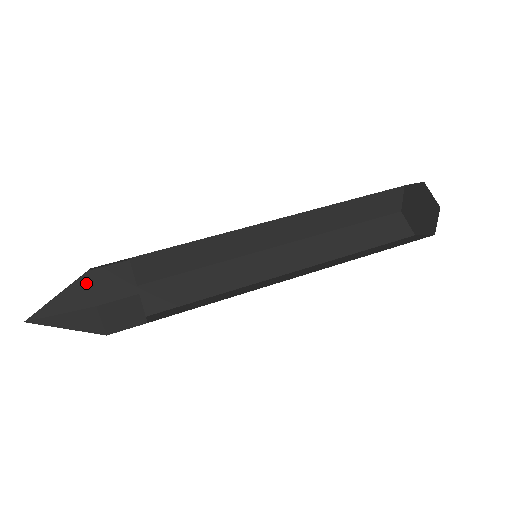
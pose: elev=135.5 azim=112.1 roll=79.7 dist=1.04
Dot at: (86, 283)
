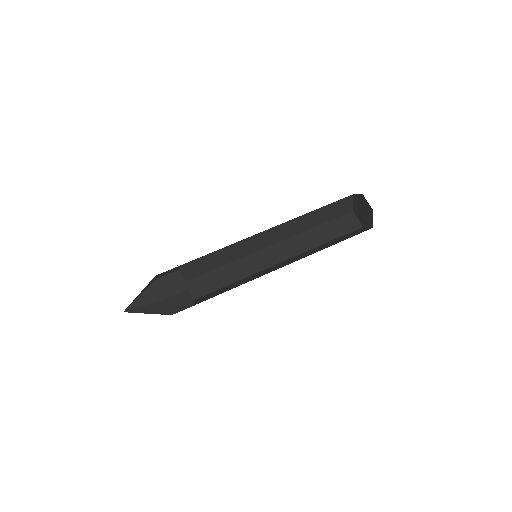
Dot at: (157, 286)
